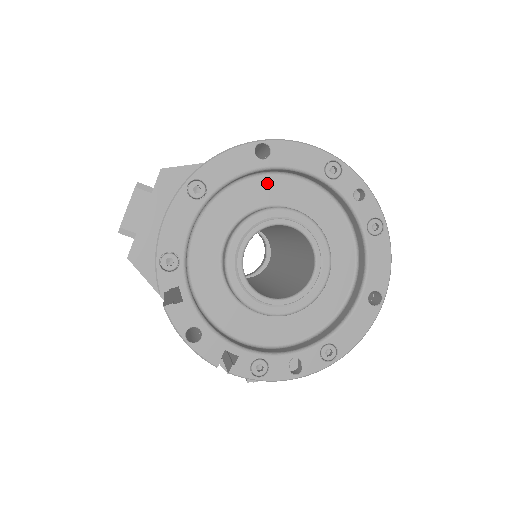
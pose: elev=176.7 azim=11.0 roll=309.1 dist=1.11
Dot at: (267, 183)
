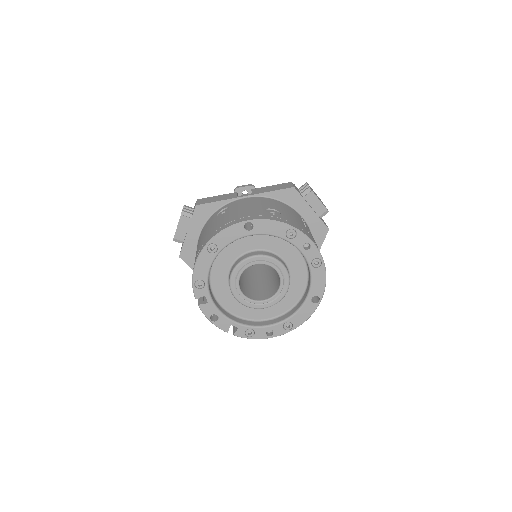
Dot at: (254, 238)
